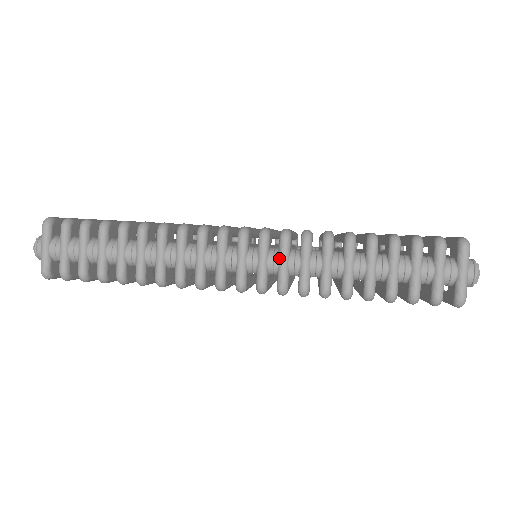
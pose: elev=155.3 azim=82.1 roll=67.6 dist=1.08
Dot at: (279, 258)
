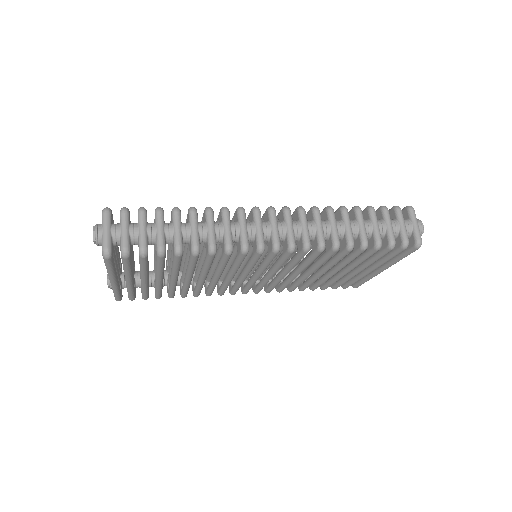
Dot at: (301, 224)
